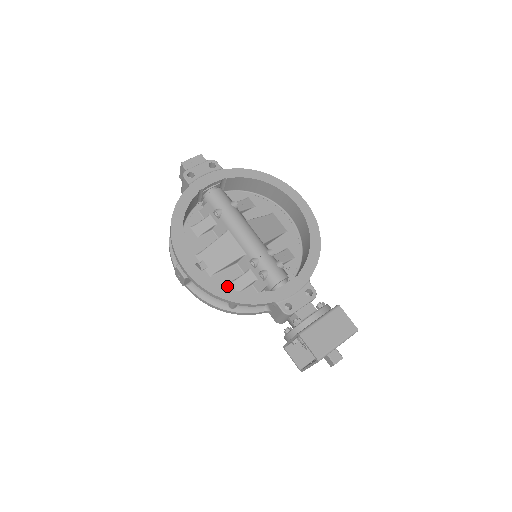
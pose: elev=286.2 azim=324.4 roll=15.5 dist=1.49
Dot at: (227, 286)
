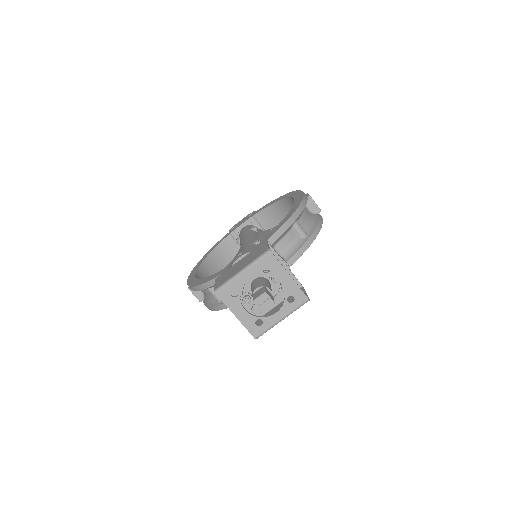
Dot at: occluded
